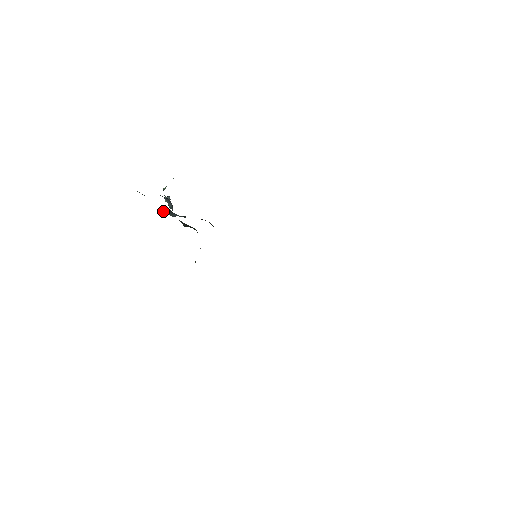
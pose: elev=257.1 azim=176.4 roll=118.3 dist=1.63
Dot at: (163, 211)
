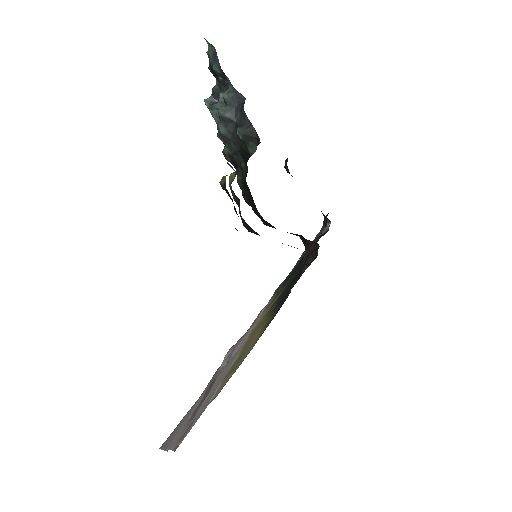
Dot at: (224, 96)
